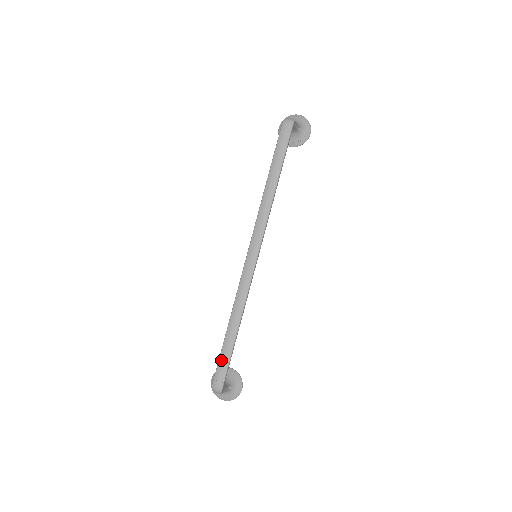
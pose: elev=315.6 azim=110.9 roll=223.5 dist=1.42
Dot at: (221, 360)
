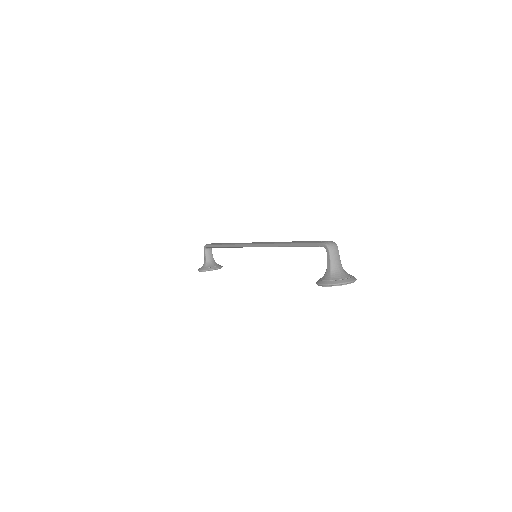
Dot at: (308, 242)
